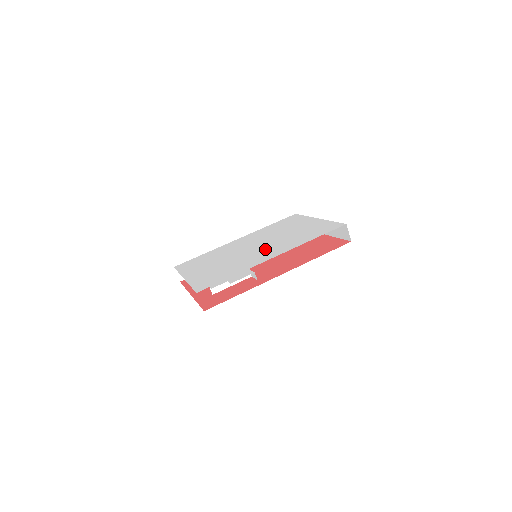
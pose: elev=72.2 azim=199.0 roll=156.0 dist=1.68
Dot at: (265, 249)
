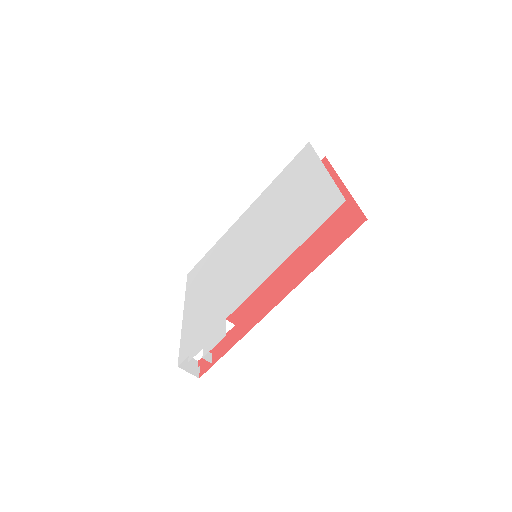
Dot at: (253, 260)
